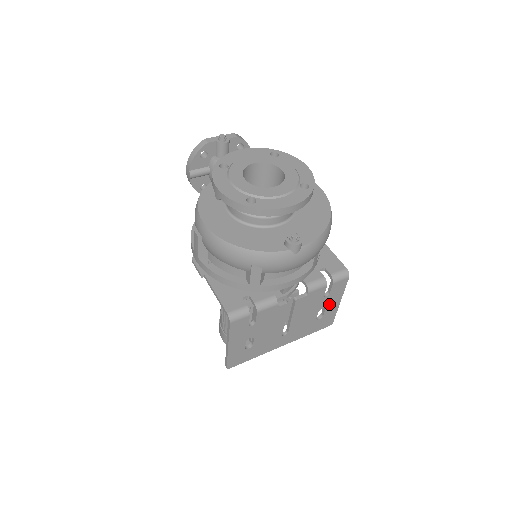
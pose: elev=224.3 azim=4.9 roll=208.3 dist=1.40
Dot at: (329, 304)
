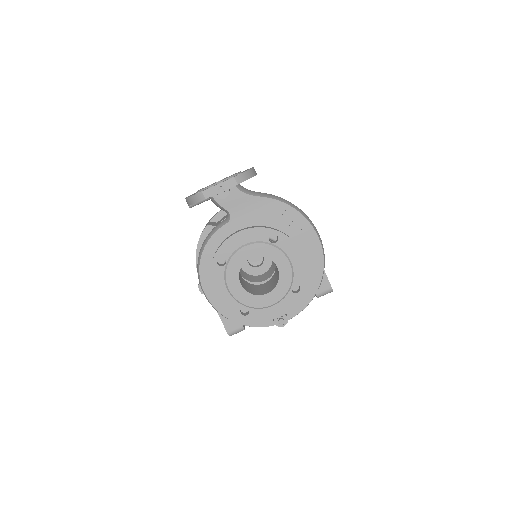
Dot at: occluded
